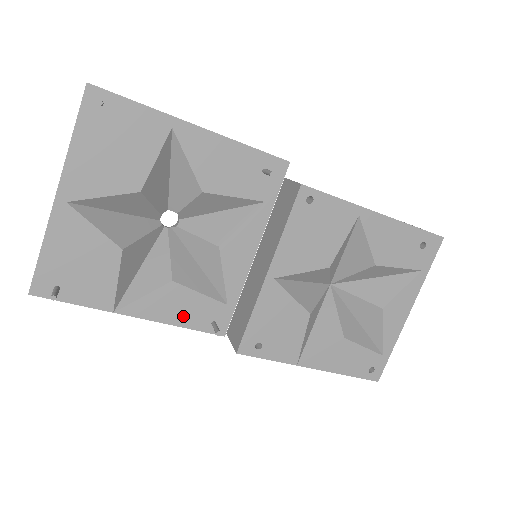
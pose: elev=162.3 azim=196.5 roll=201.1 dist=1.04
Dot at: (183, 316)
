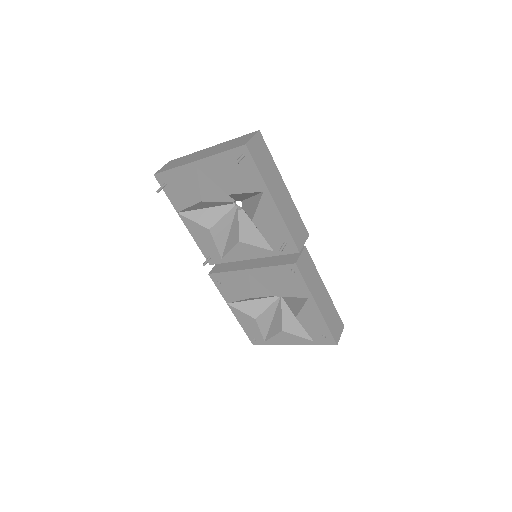
Dot at: (201, 242)
